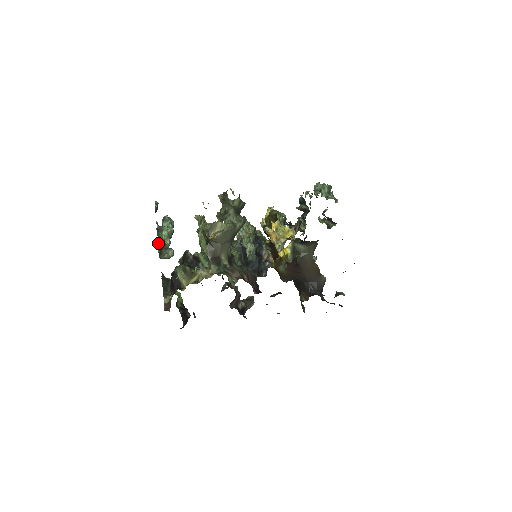
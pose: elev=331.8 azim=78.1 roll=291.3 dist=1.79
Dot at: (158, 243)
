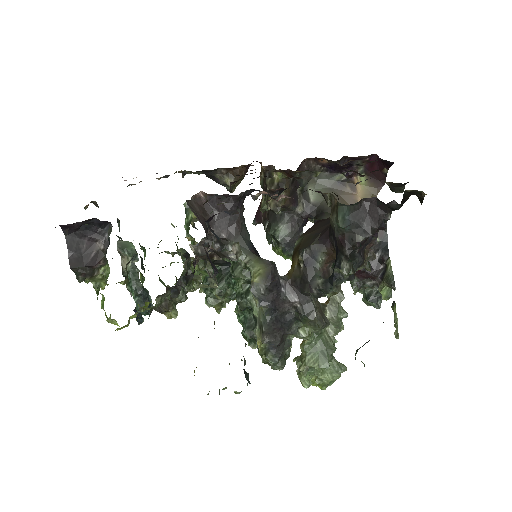
Dot at: occluded
